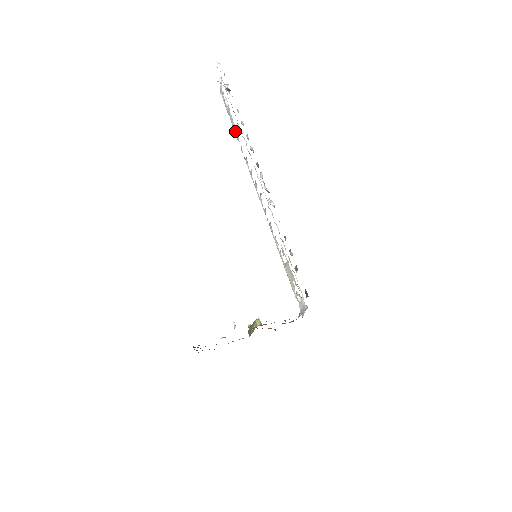
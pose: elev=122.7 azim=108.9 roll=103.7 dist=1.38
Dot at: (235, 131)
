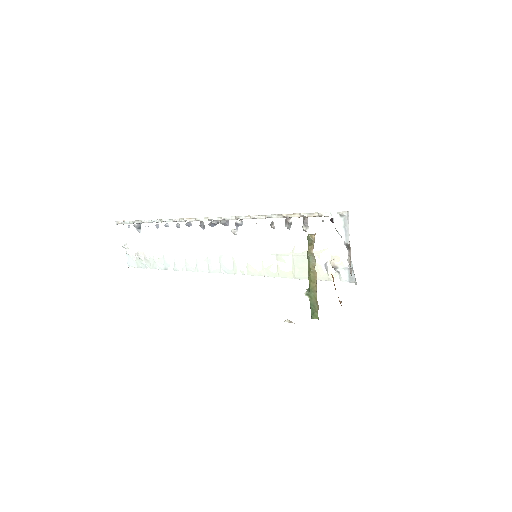
Dot at: (160, 265)
